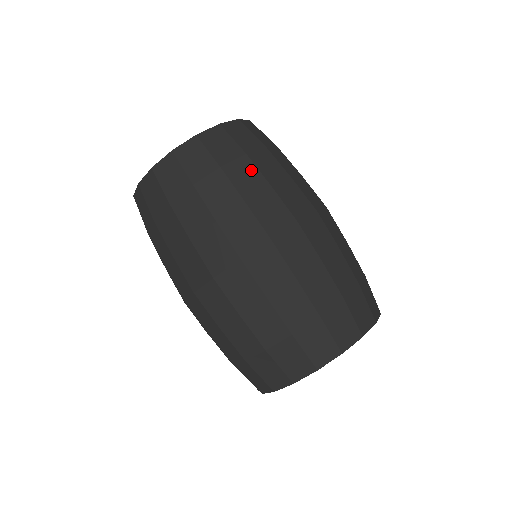
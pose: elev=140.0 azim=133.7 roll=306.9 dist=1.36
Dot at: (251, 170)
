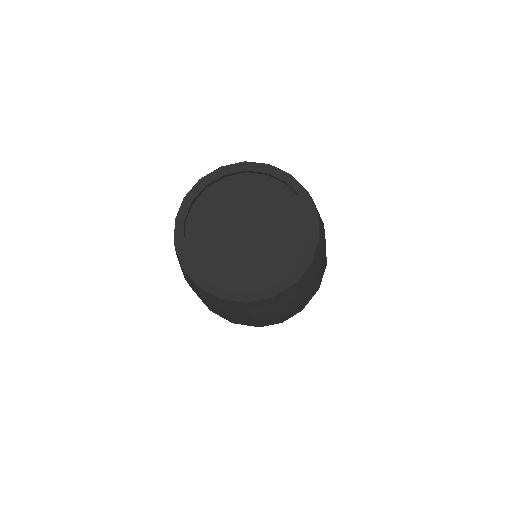
Dot at: (314, 282)
